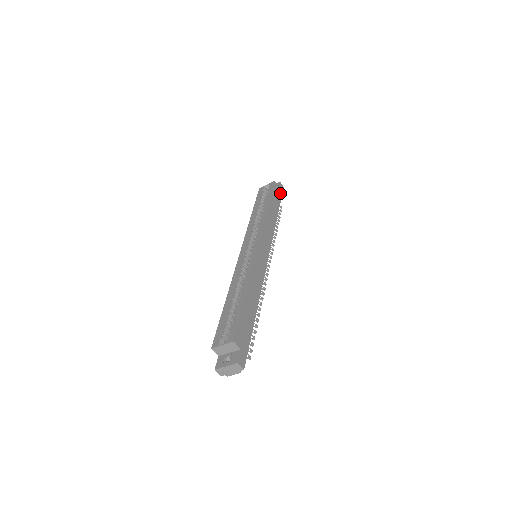
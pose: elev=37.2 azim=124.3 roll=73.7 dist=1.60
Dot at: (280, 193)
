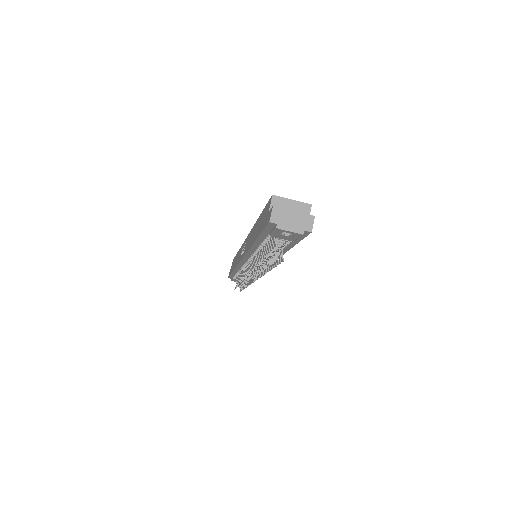
Dot at: occluded
